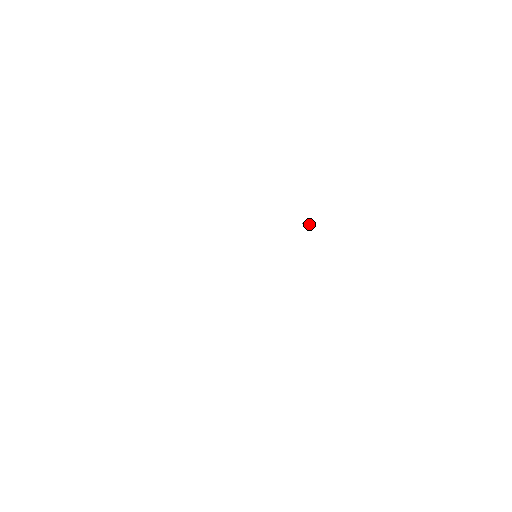
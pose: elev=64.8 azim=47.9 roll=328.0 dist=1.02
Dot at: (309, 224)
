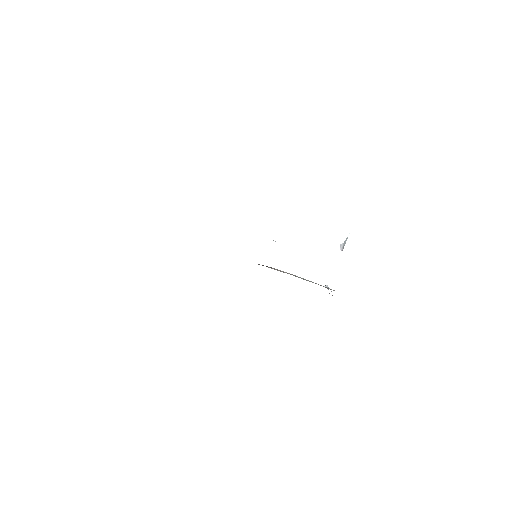
Dot at: (343, 245)
